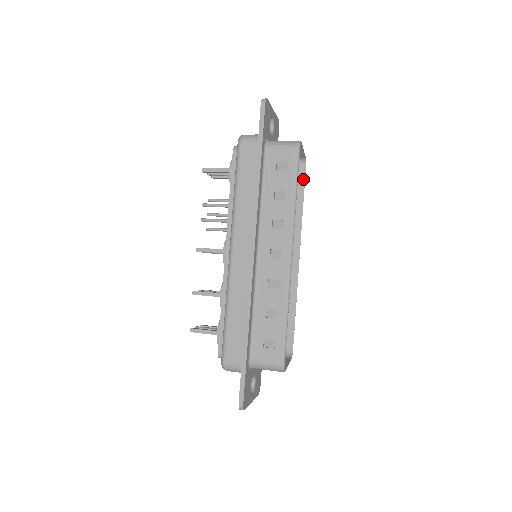
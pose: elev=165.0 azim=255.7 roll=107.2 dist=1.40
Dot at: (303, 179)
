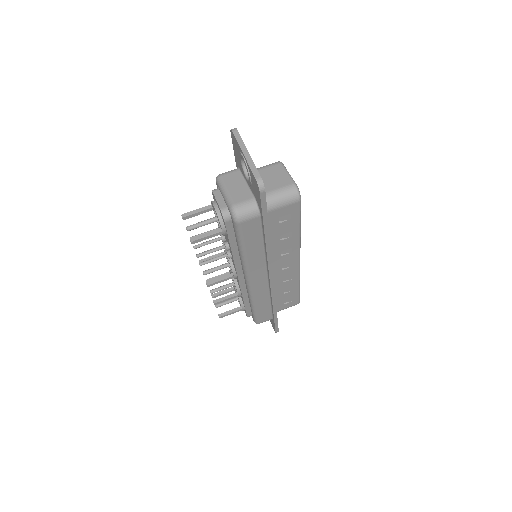
Dot at: occluded
